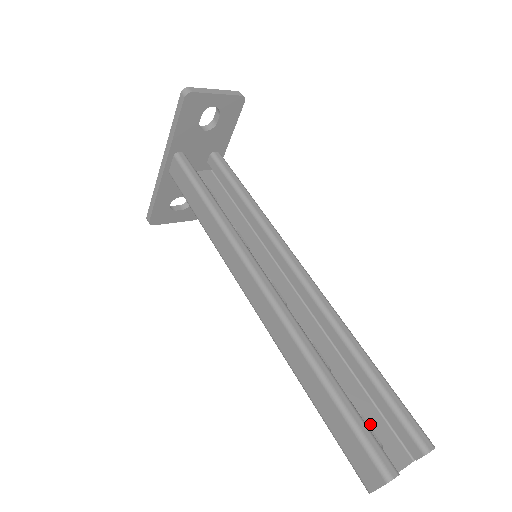
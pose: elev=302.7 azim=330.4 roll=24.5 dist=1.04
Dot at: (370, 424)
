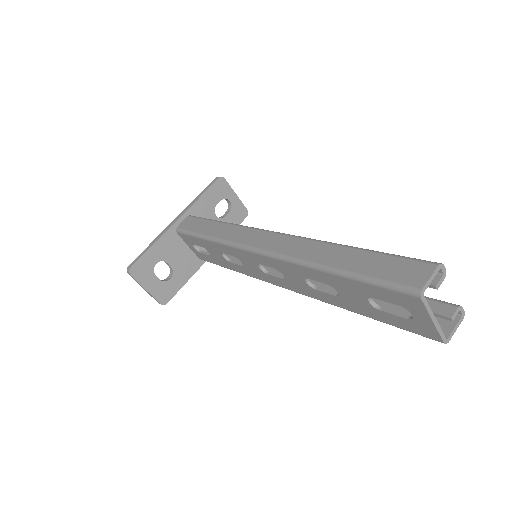
Dot at: (392, 311)
